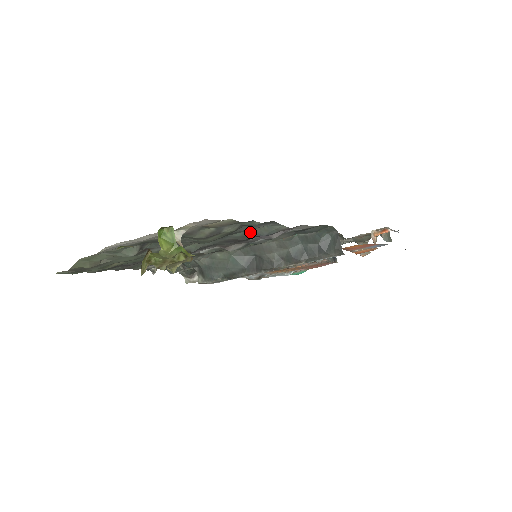
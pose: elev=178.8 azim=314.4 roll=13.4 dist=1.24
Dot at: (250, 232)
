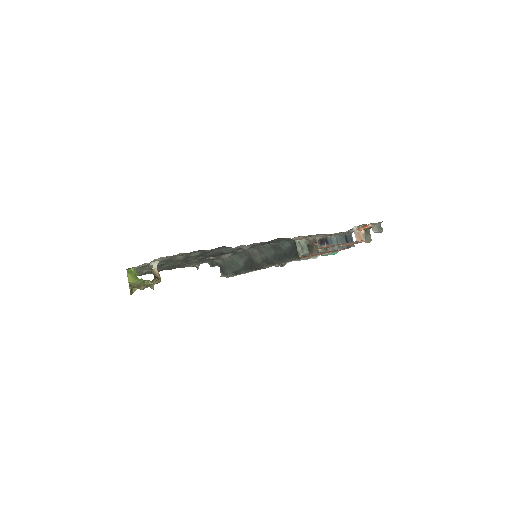
Dot at: (218, 251)
